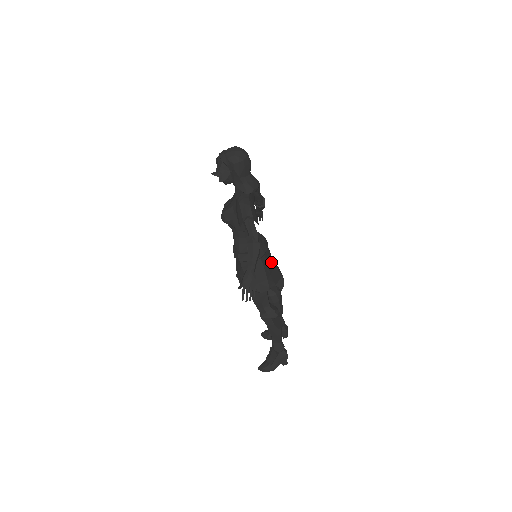
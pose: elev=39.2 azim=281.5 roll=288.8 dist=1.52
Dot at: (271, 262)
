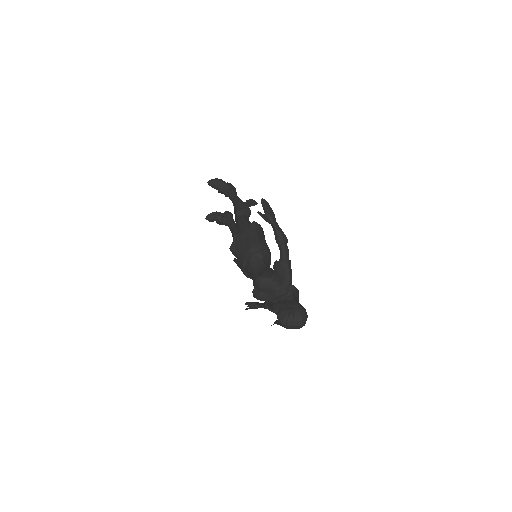
Dot at: occluded
